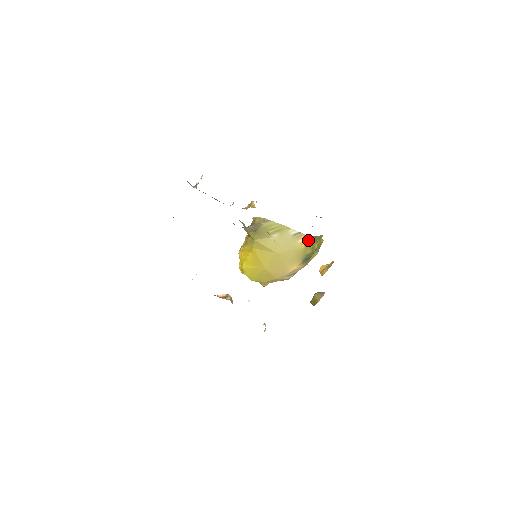
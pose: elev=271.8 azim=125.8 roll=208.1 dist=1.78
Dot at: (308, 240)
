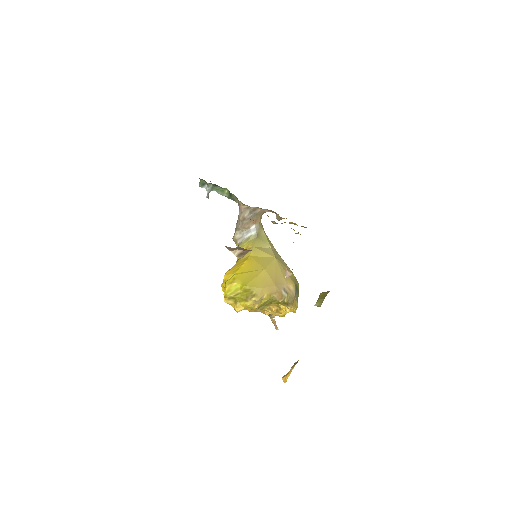
Dot at: occluded
